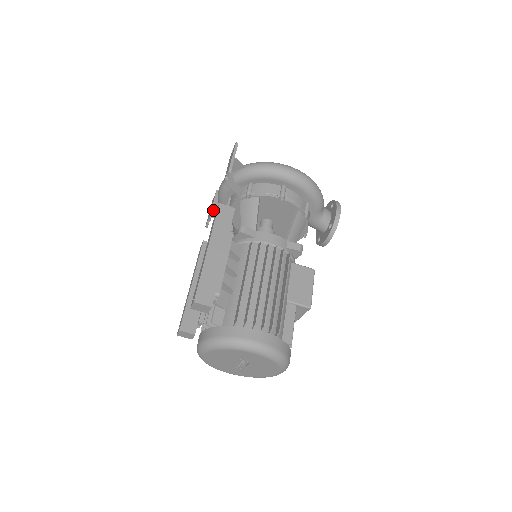
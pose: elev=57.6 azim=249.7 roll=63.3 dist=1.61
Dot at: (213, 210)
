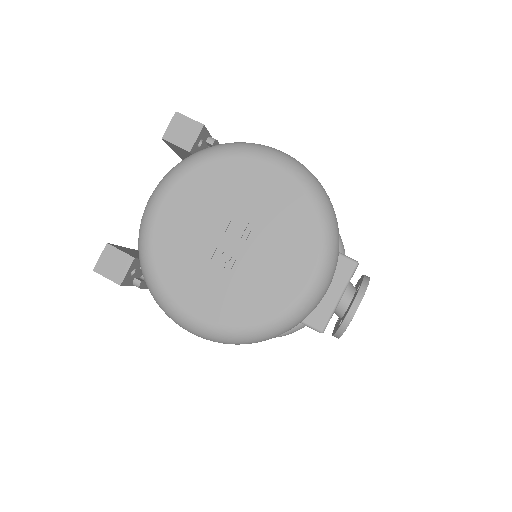
Dot at: occluded
